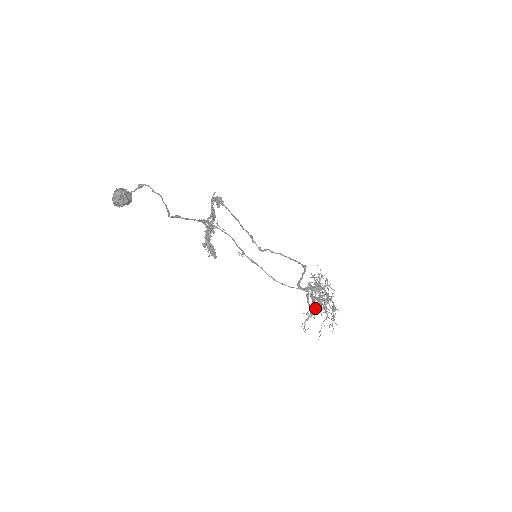
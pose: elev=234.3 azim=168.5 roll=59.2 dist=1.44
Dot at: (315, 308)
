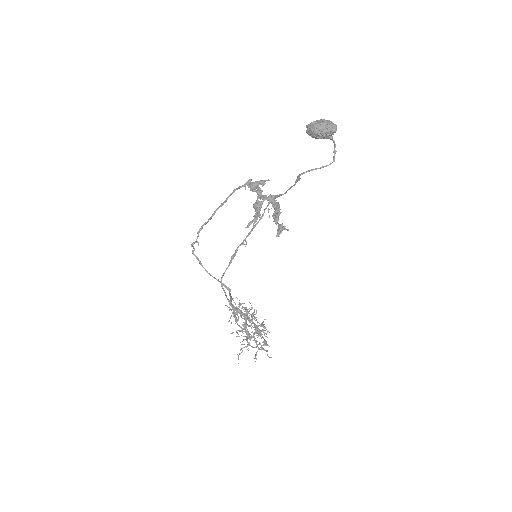
Dot at: (258, 333)
